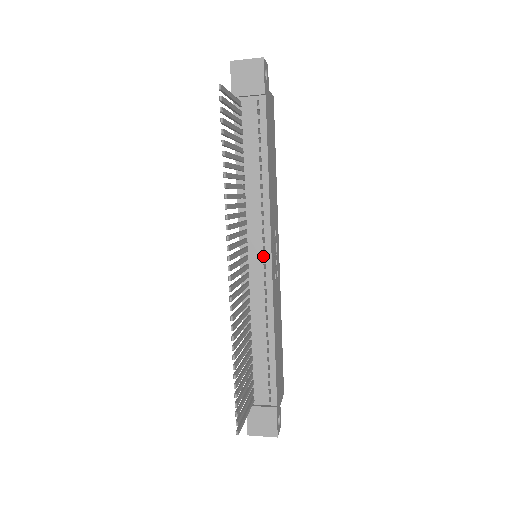
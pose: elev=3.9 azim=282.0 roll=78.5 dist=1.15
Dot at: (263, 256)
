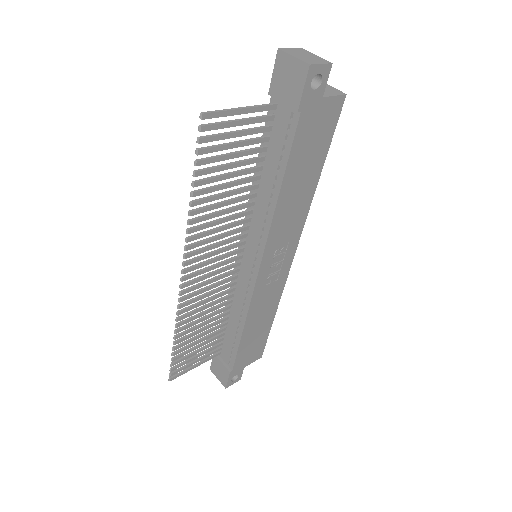
Dot at: (254, 264)
